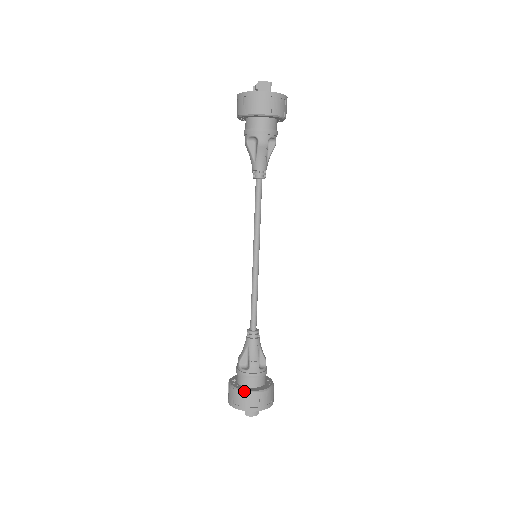
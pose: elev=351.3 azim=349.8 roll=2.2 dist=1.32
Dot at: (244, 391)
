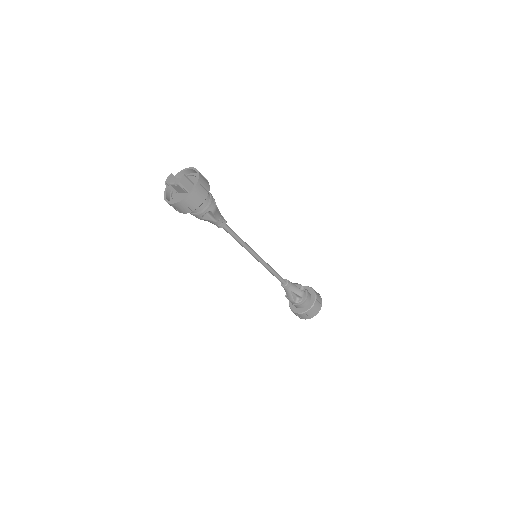
Dot at: (311, 308)
